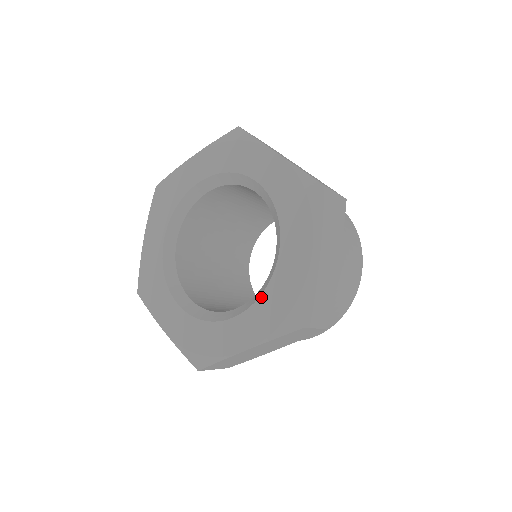
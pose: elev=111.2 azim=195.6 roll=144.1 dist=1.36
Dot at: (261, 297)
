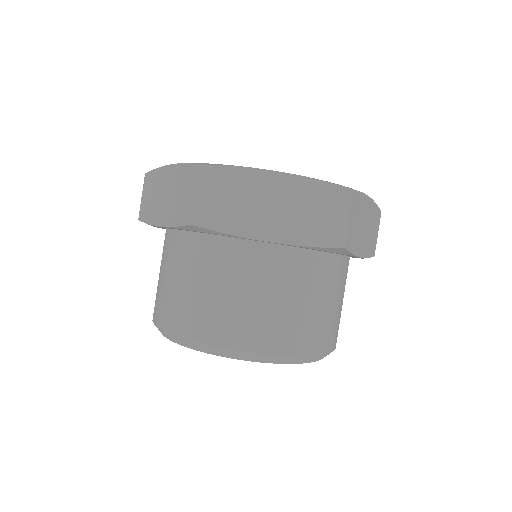
Dot at: occluded
